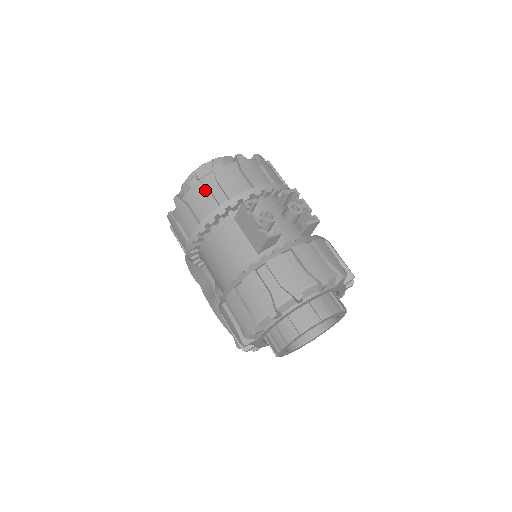
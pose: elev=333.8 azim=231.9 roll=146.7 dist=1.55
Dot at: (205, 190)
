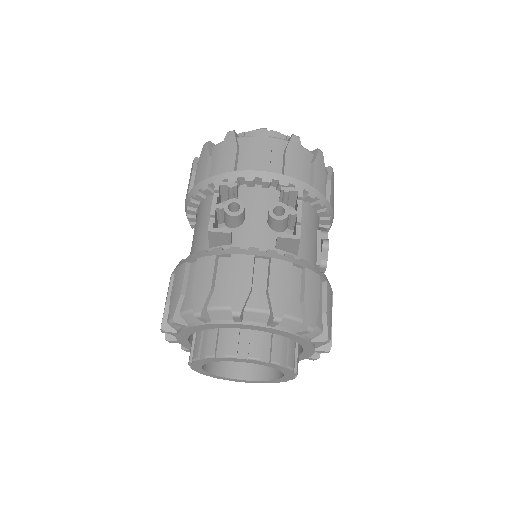
Dot at: (206, 158)
